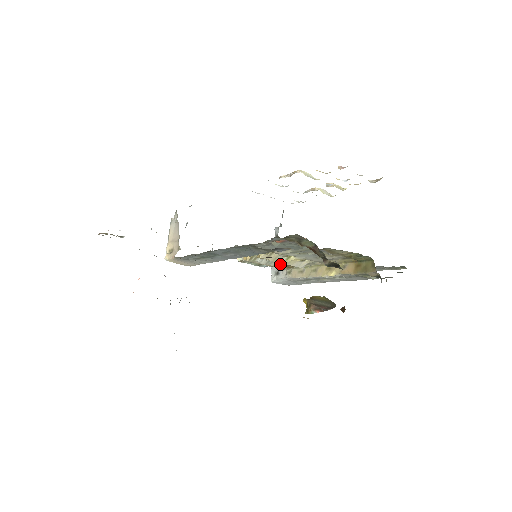
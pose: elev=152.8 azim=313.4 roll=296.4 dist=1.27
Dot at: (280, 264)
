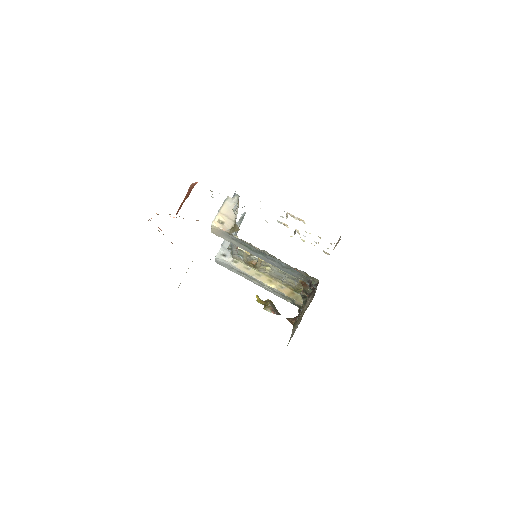
Dot at: (253, 263)
